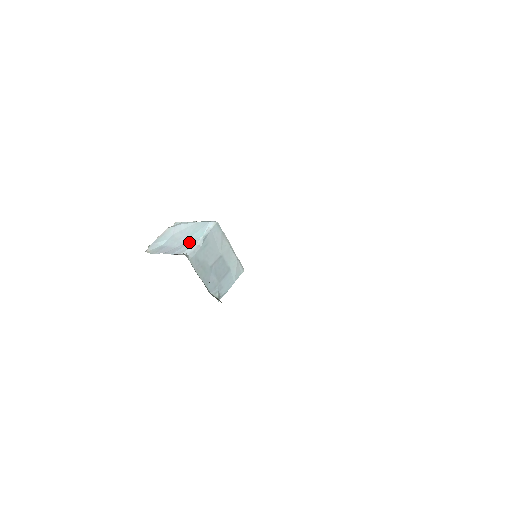
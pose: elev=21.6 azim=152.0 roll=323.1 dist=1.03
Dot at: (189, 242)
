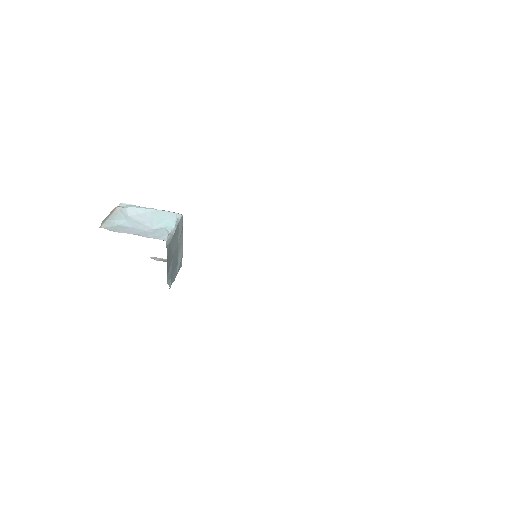
Dot at: (161, 228)
